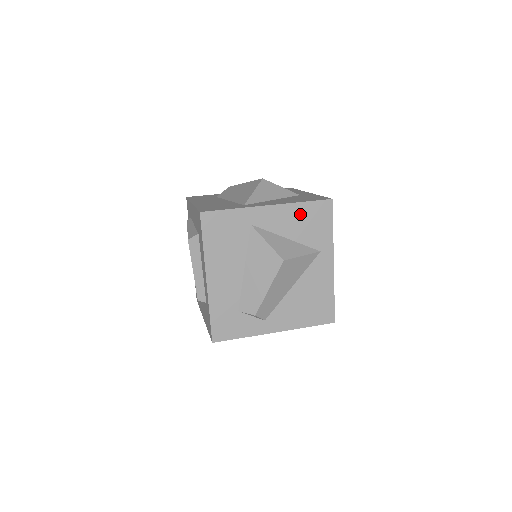
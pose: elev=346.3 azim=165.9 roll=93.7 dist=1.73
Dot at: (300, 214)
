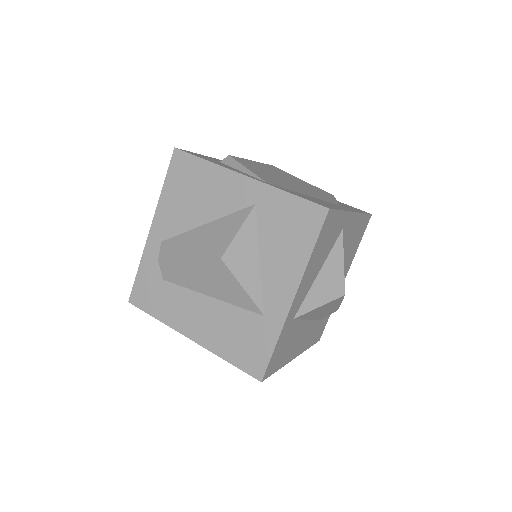
Dot at: (316, 256)
